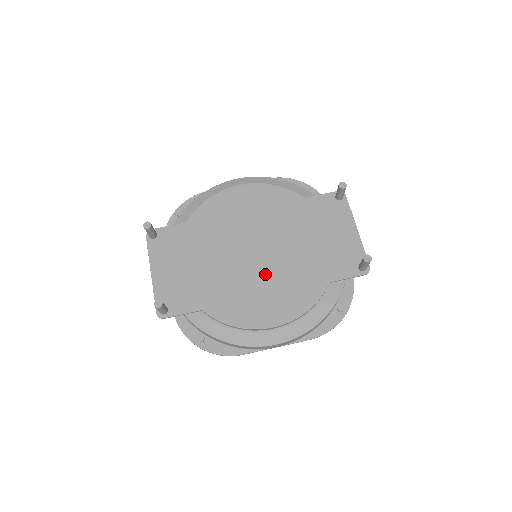
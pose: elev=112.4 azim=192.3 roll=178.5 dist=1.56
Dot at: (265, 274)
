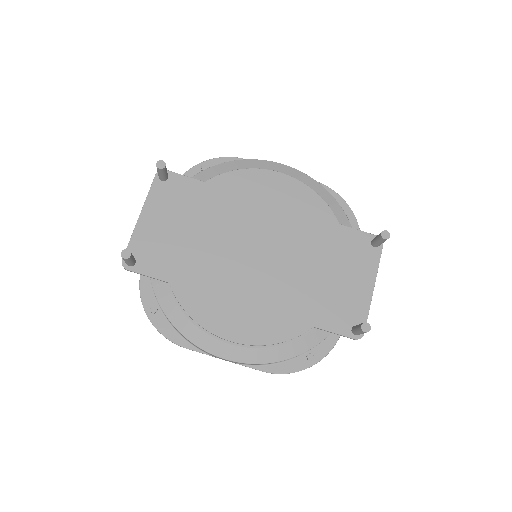
Dot at: (253, 281)
